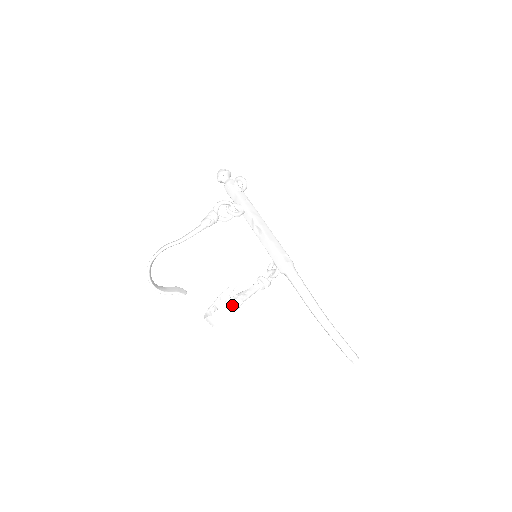
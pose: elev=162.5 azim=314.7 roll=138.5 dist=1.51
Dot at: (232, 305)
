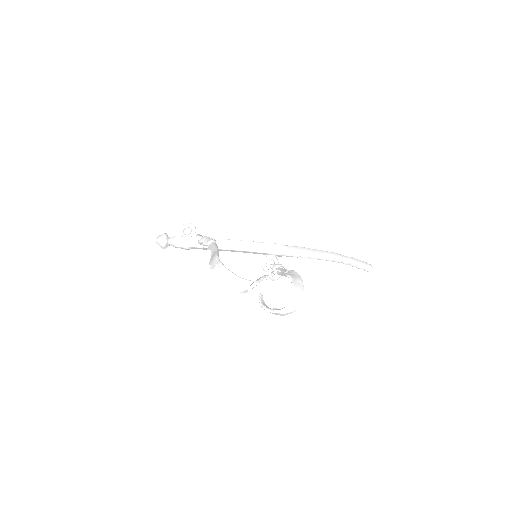
Dot at: (293, 274)
